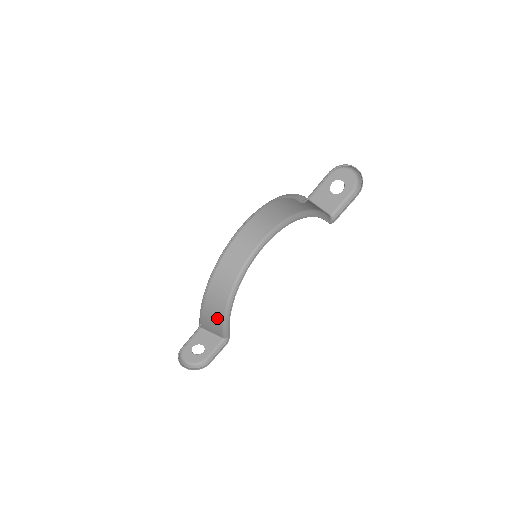
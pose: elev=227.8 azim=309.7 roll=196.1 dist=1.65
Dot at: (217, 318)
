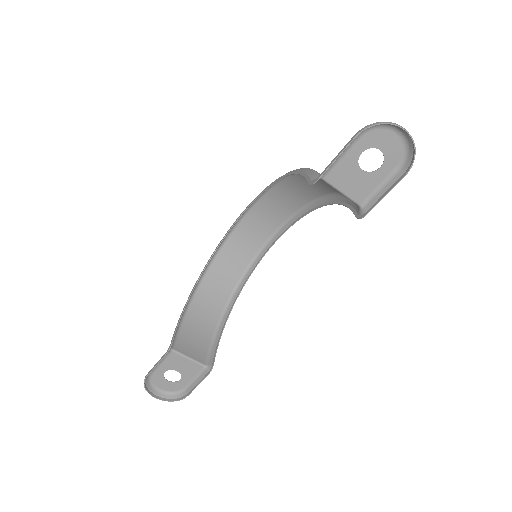
Dot at: (203, 335)
